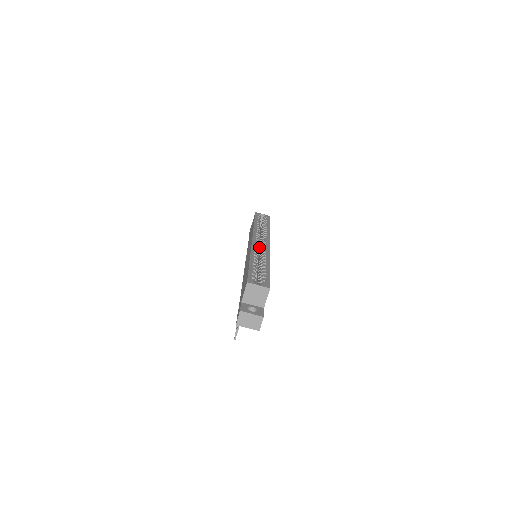
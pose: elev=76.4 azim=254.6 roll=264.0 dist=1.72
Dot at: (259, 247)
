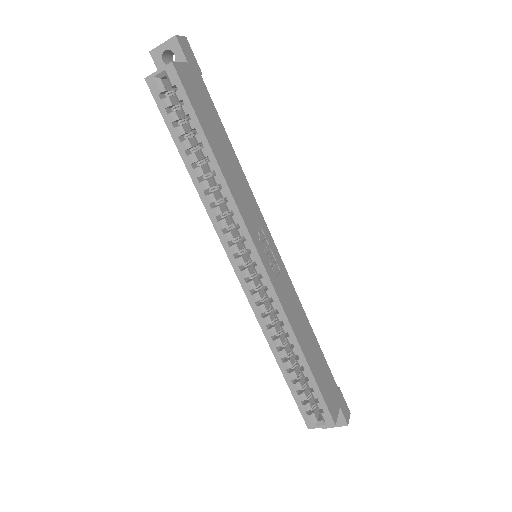
Dot at: occluded
